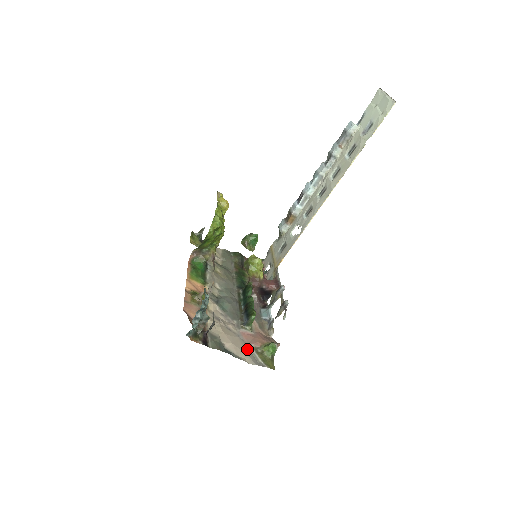
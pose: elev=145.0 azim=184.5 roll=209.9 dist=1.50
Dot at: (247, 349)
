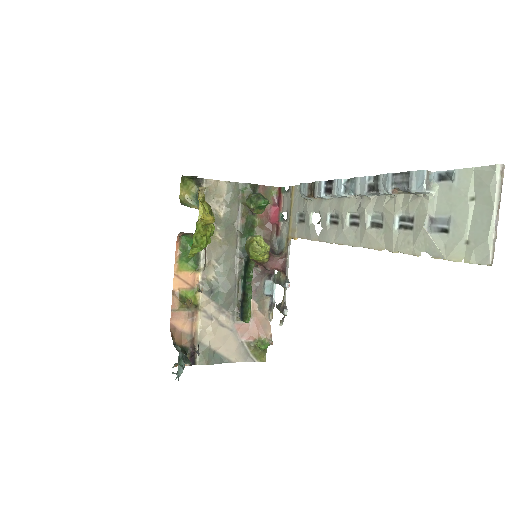
Dot at: (239, 345)
